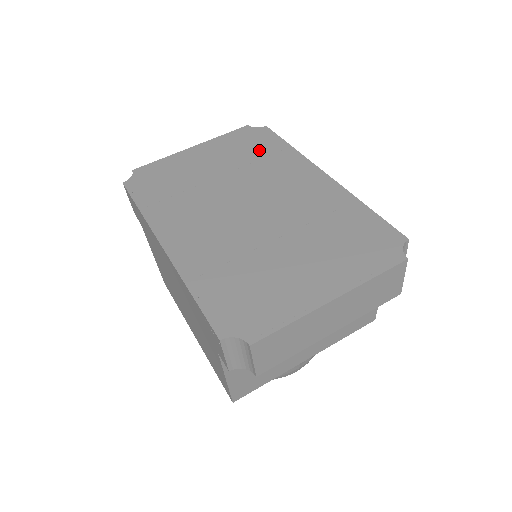
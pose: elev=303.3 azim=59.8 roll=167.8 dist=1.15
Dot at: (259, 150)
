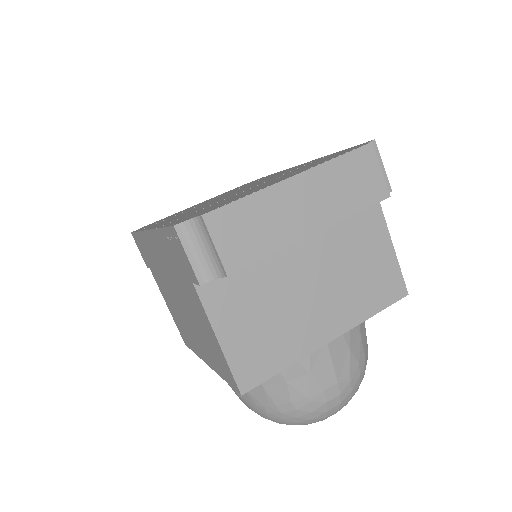
Dot at: (250, 183)
